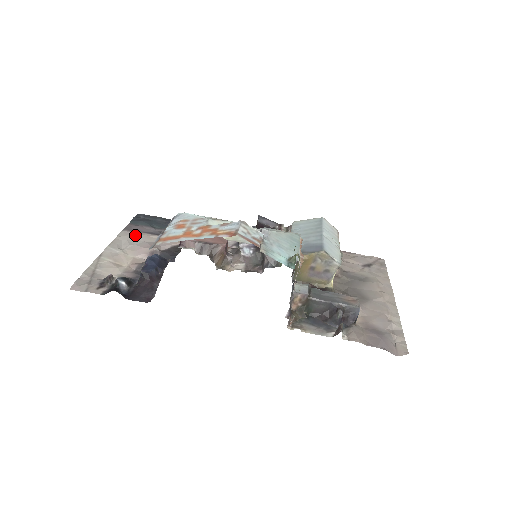
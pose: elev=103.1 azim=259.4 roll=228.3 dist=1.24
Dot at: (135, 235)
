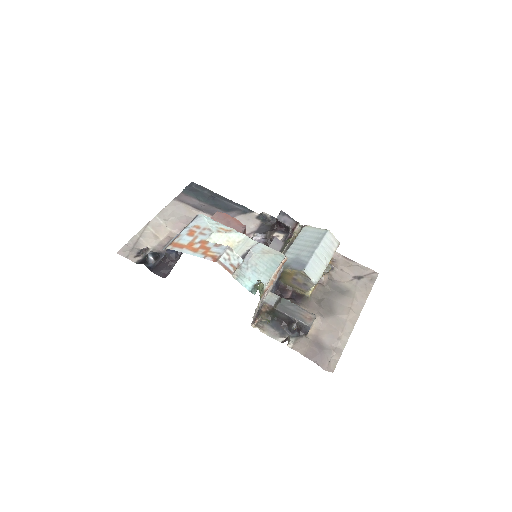
Dot at: (180, 207)
